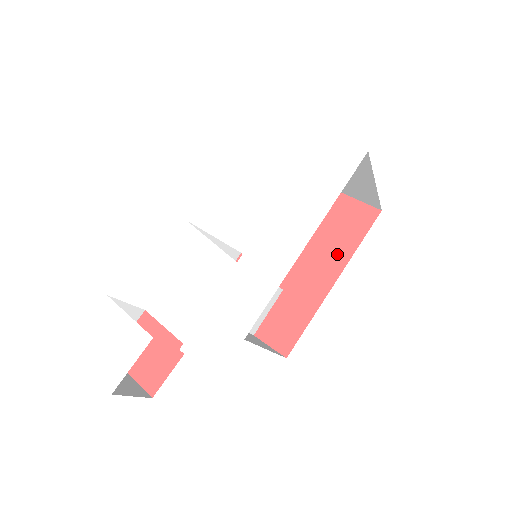
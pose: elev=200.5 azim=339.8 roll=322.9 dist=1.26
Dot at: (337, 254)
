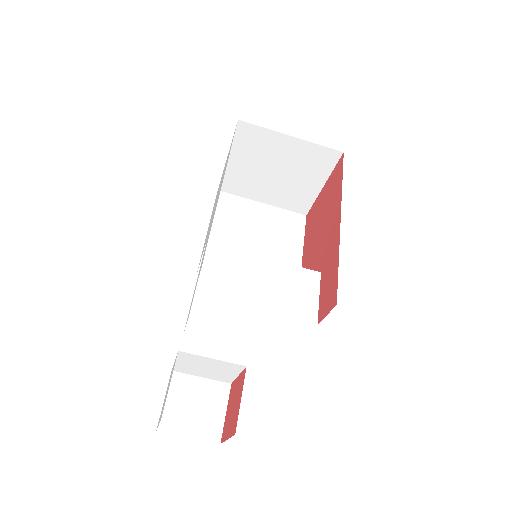
Dot at: (335, 207)
